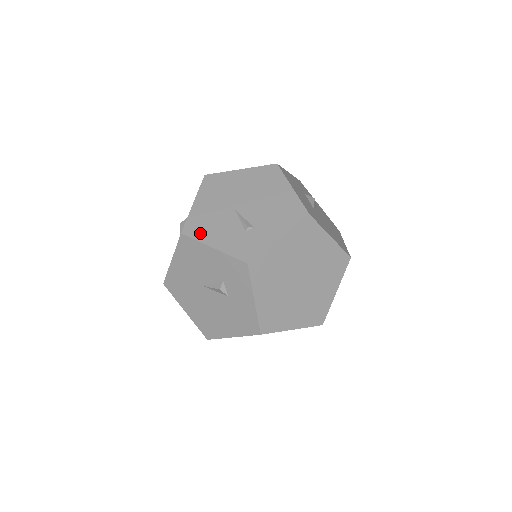
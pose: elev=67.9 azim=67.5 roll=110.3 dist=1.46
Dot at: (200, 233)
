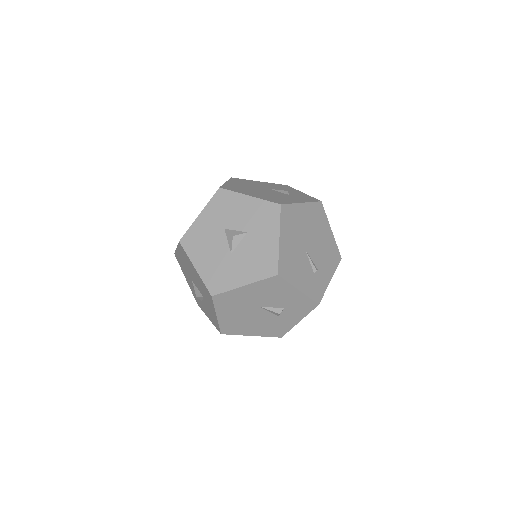
Dot at: (290, 275)
